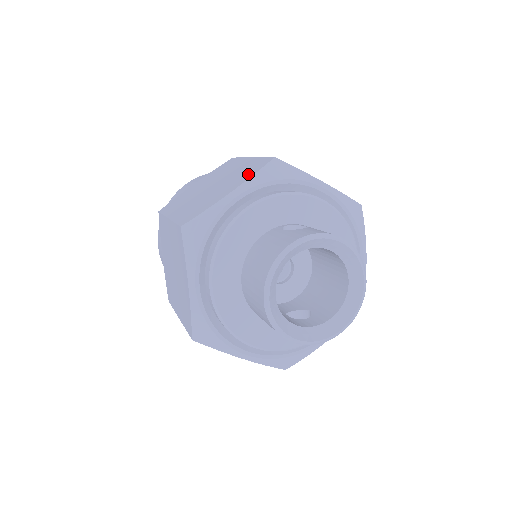
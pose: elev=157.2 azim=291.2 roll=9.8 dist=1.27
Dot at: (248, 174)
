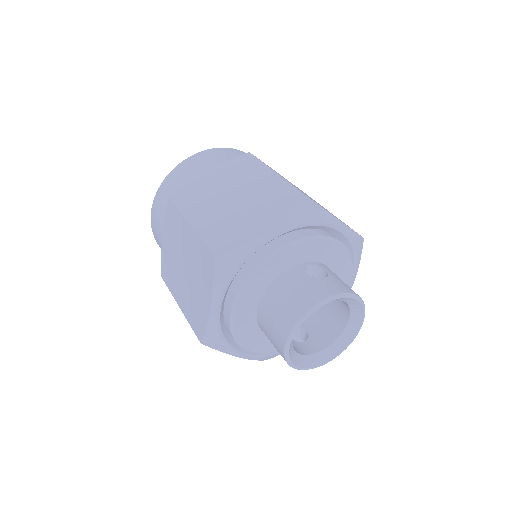
Dot at: (282, 210)
